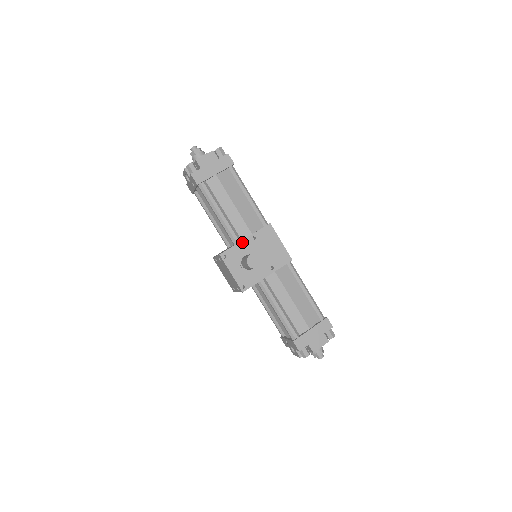
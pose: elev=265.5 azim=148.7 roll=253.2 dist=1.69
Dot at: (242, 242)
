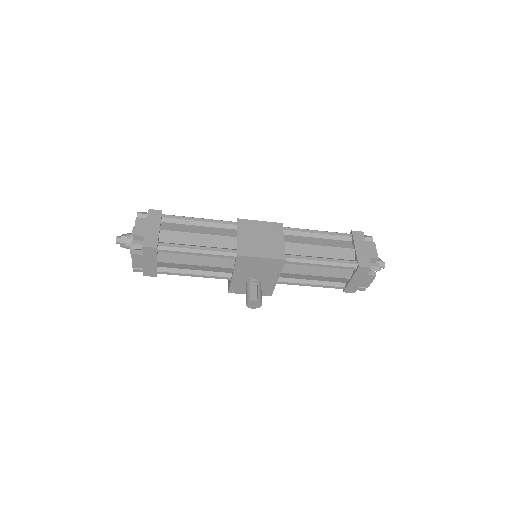
Dot at: (233, 278)
